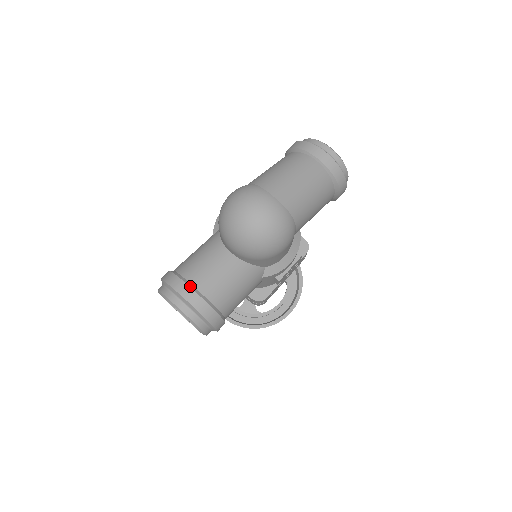
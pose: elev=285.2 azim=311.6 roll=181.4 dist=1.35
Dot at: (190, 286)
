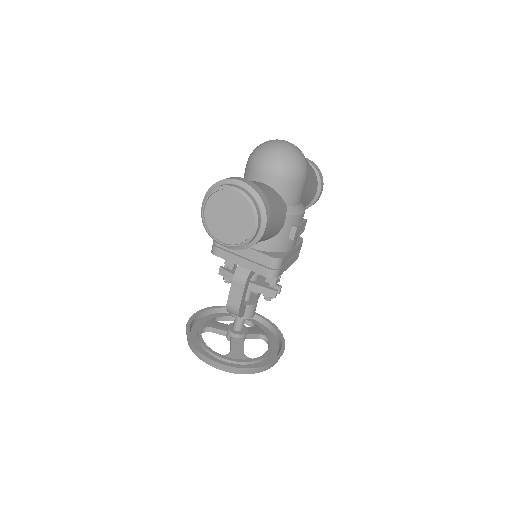
Dot at: (242, 178)
